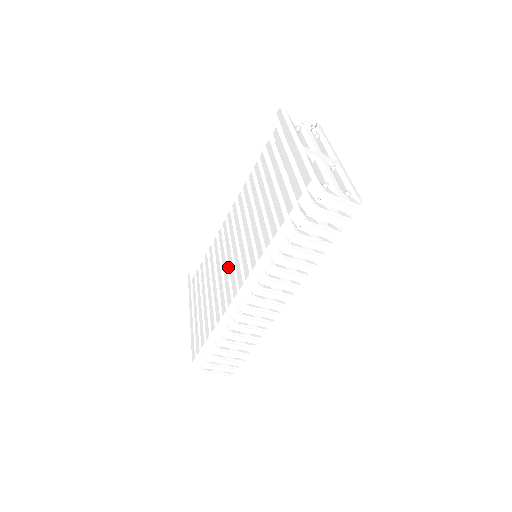
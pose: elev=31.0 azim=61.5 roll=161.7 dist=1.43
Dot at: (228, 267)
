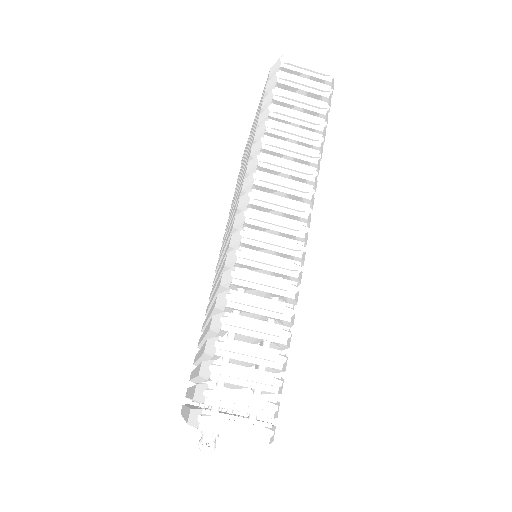
Dot at: occluded
